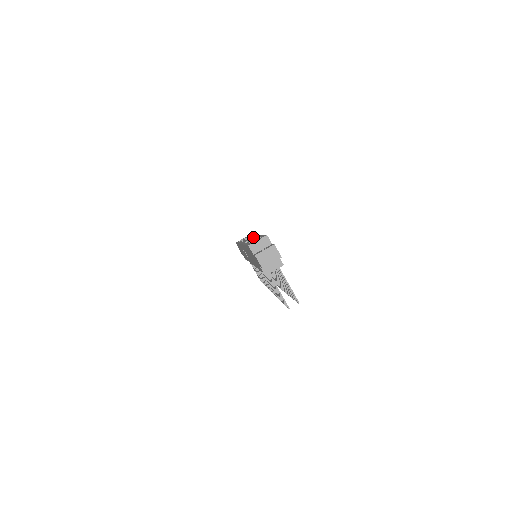
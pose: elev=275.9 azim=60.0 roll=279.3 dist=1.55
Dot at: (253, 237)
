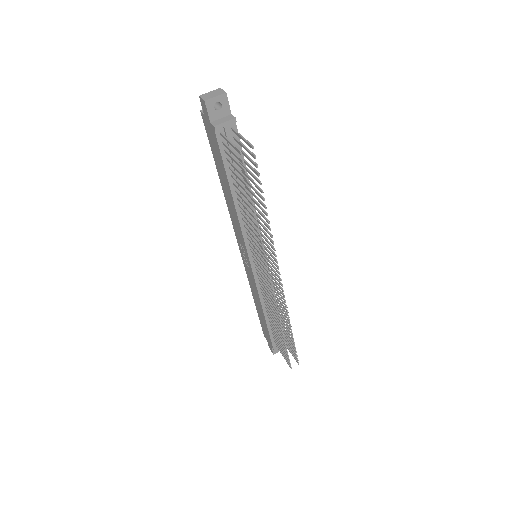
Dot at: occluded
